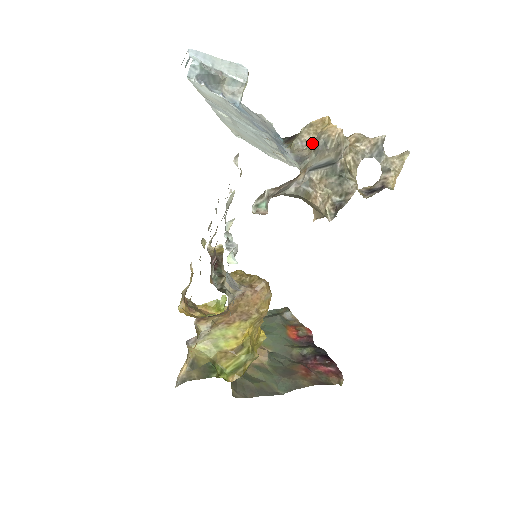
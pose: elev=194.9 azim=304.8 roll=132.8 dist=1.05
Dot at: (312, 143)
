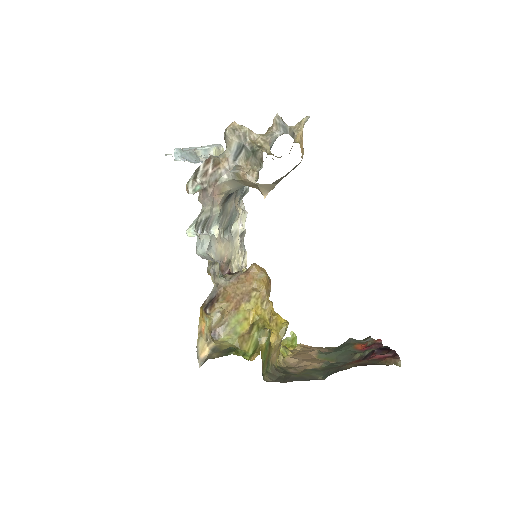
Dot at: occluded
